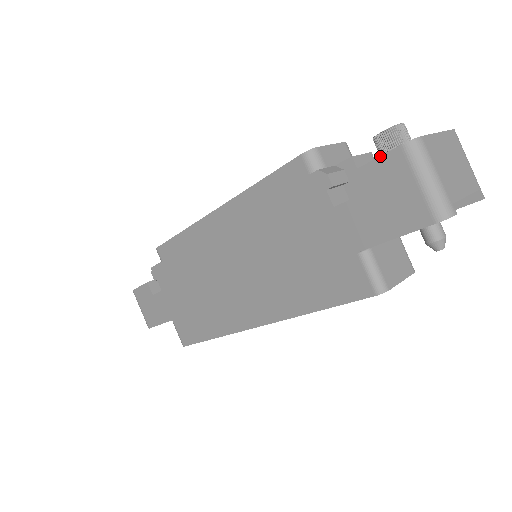
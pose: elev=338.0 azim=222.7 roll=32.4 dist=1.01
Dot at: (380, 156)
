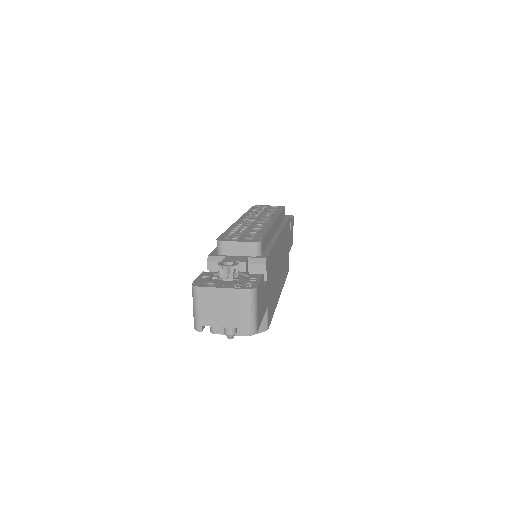
Dot at: (196, 278)
